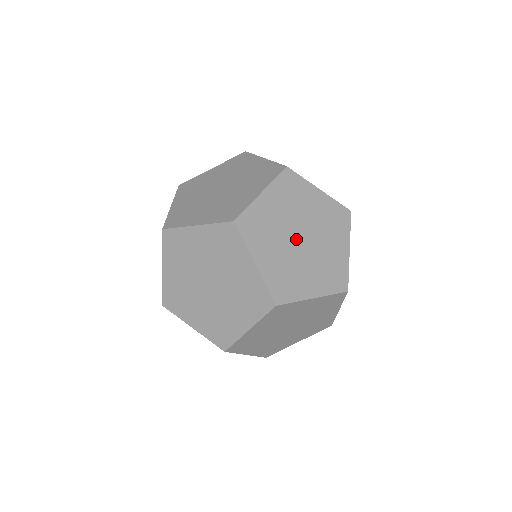
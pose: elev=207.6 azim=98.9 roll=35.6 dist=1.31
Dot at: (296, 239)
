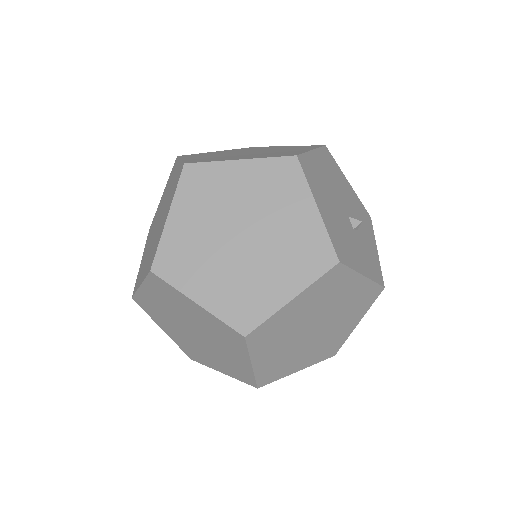
Dot at: occluded
